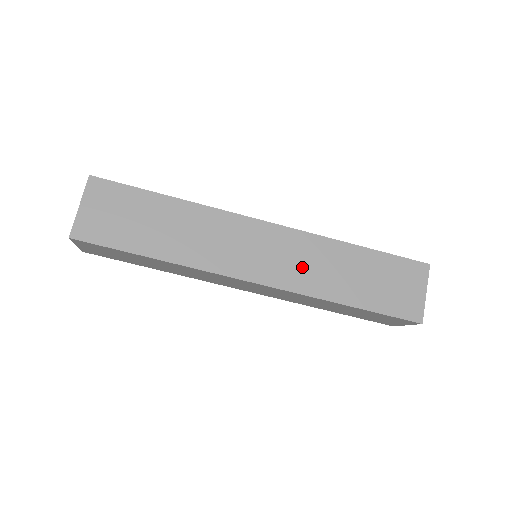
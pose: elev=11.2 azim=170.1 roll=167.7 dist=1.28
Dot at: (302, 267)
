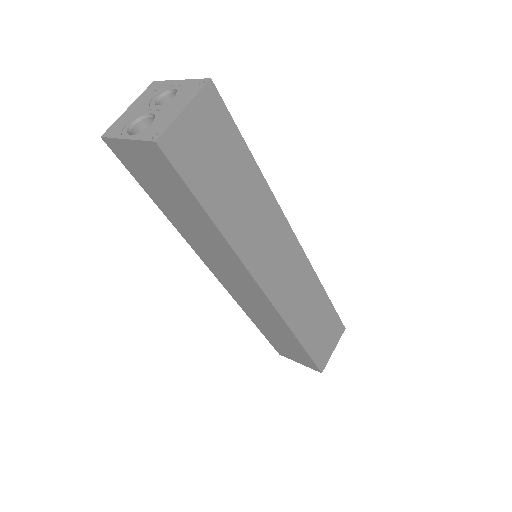
Dot at: (295, 294)
